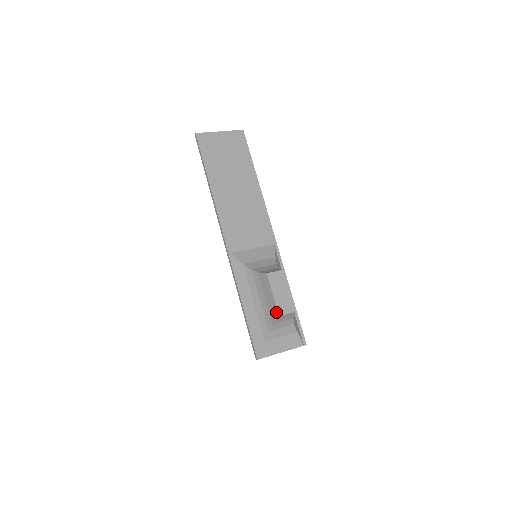
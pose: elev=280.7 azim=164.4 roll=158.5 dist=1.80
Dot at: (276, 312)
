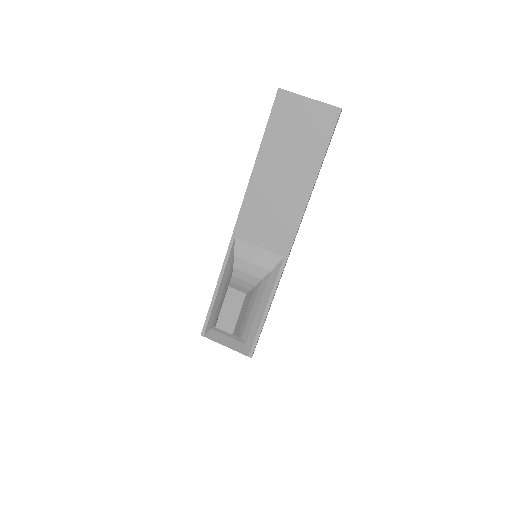
Dot at: occluded
